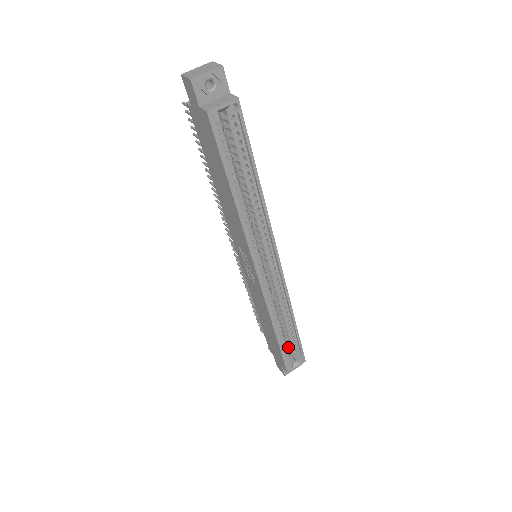
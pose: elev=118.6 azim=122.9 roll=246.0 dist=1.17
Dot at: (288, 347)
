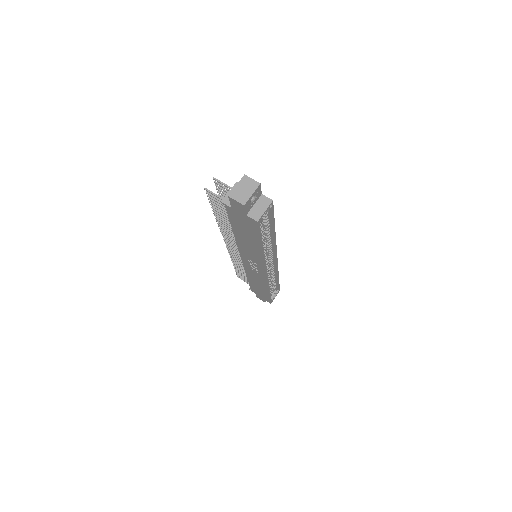
Dot at: occluded
